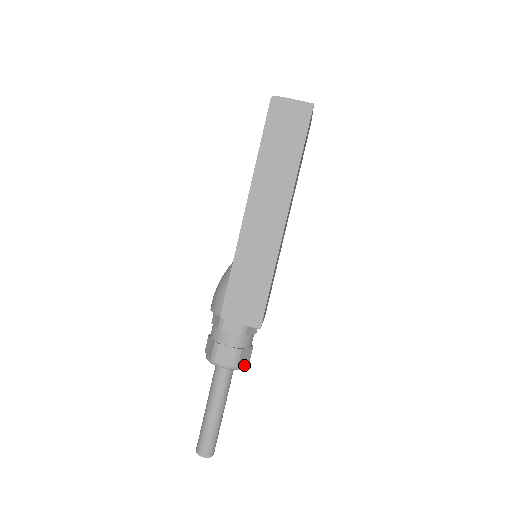
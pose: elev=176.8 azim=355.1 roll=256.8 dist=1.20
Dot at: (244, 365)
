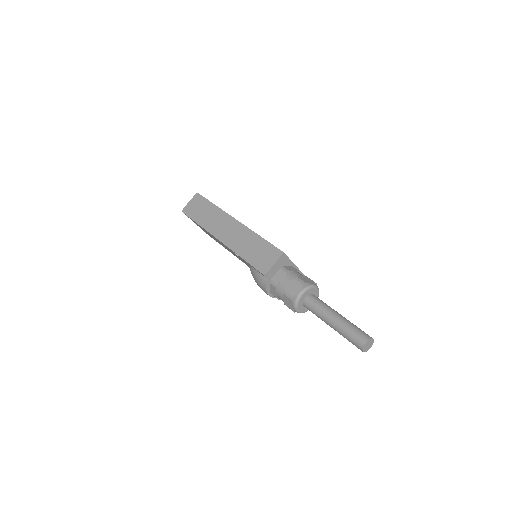
Dot at: (312, 284)
